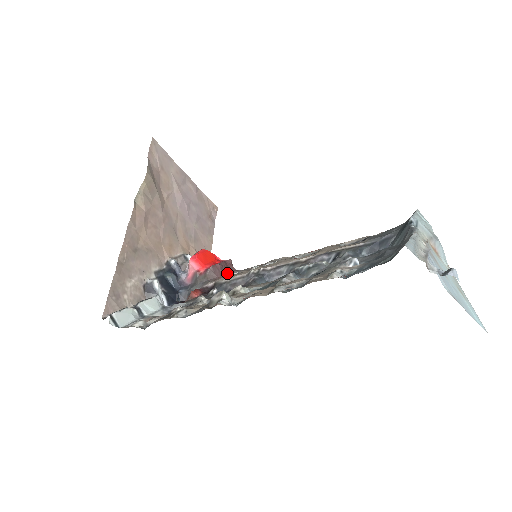
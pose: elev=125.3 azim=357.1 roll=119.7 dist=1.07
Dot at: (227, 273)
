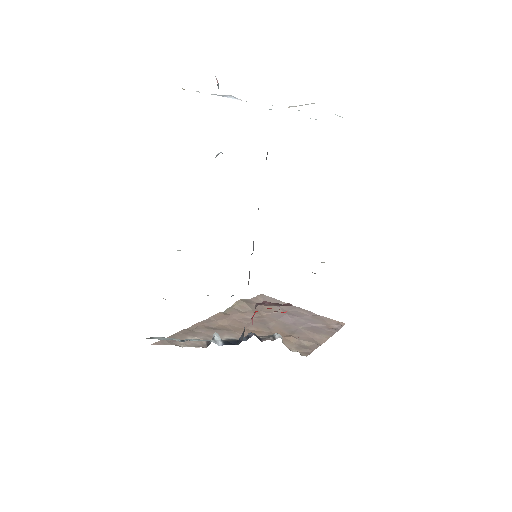
Dot at: occluded
